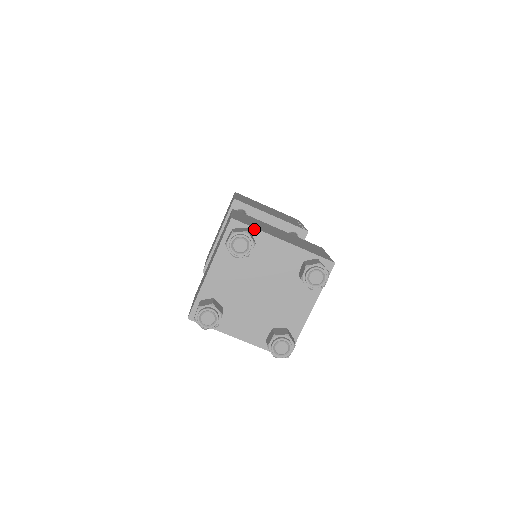
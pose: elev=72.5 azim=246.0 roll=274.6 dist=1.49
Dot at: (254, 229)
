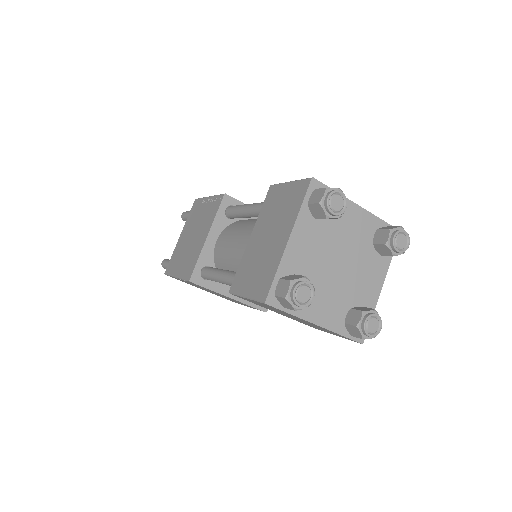
Dot at: occluded
